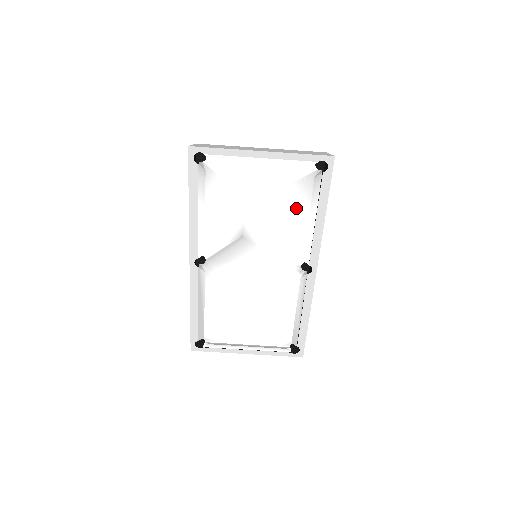
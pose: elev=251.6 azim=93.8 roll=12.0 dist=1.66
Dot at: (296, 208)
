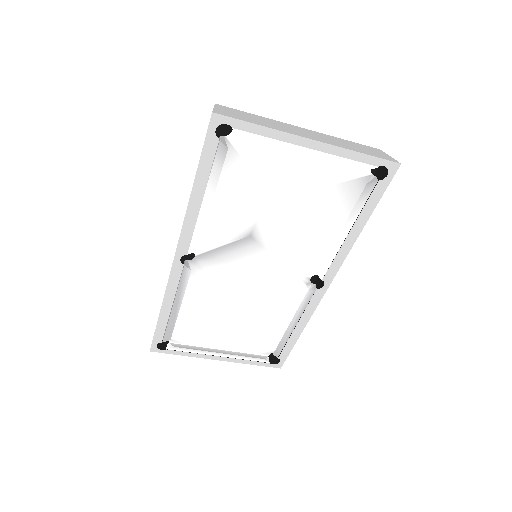
Dot at: (328, 214)
